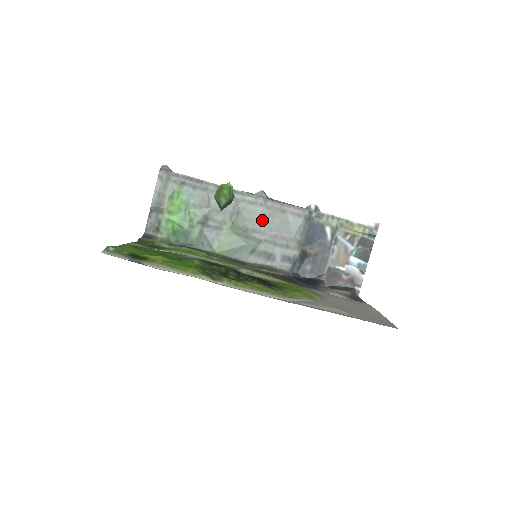
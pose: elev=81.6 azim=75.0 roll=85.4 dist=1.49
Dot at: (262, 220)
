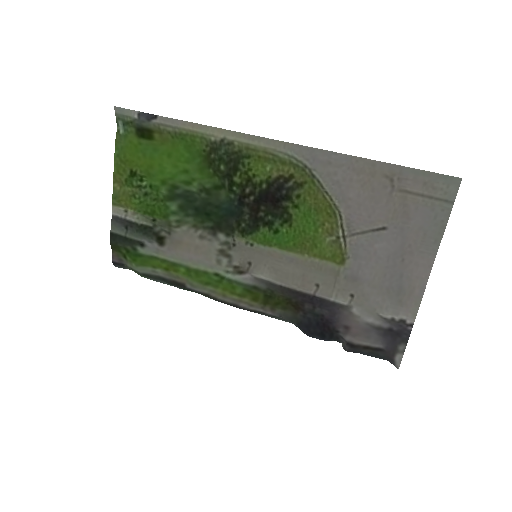
Dot at: occluded
